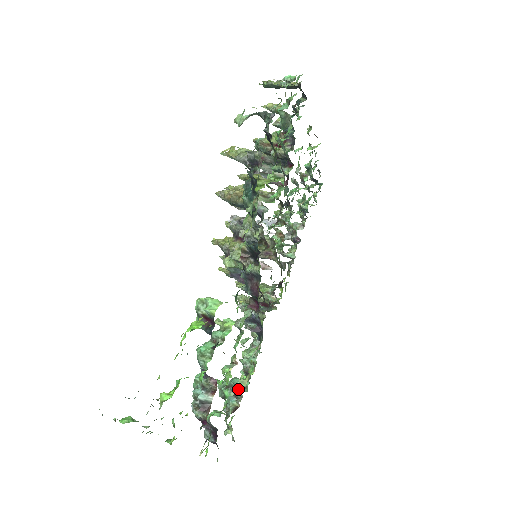
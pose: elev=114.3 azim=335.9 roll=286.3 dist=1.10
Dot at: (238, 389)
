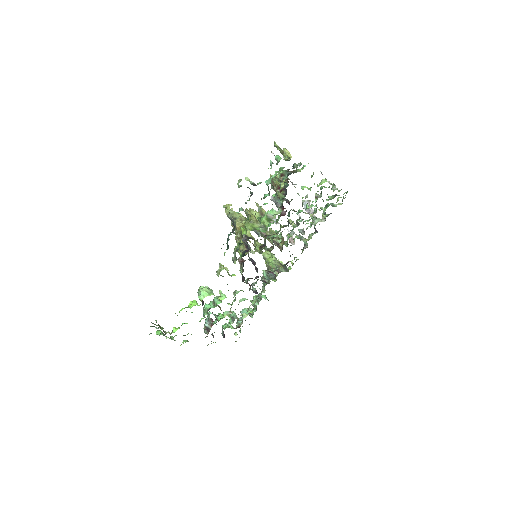
Dot at: occluded
